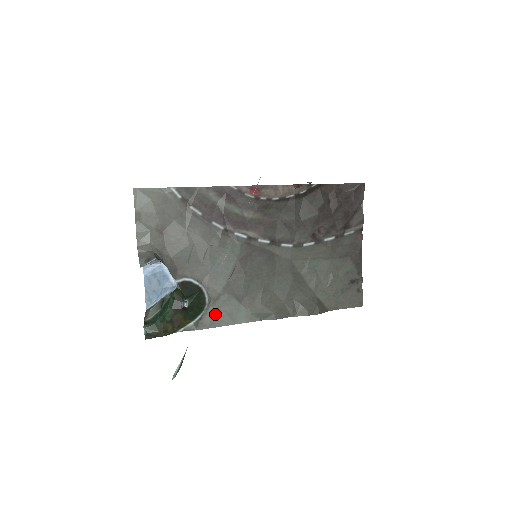
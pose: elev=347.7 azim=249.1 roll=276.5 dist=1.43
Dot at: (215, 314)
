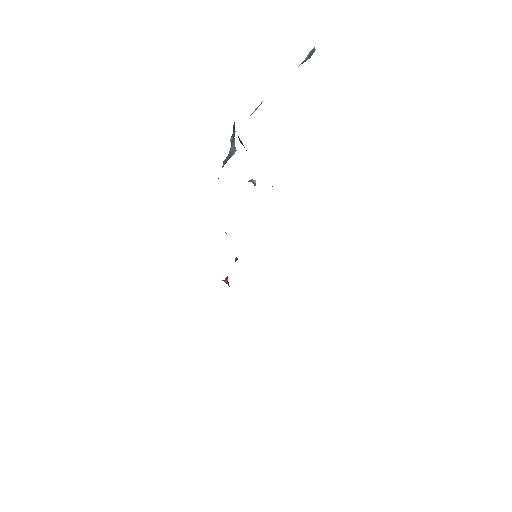
Dot at: occluded
